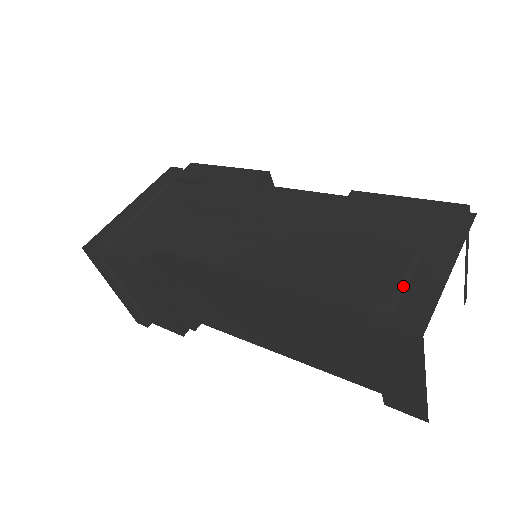
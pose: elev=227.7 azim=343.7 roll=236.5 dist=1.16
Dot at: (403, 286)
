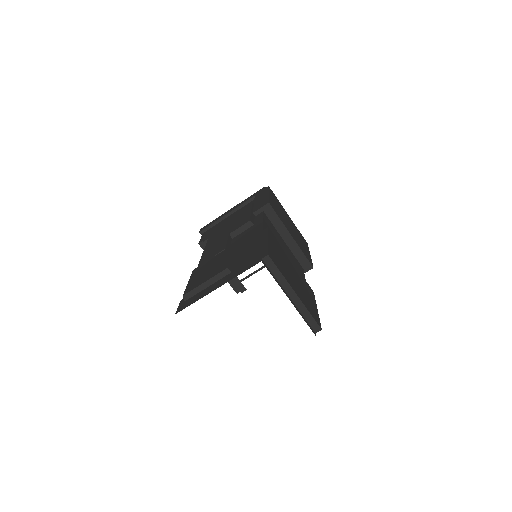
Dot at: (199, 289)
